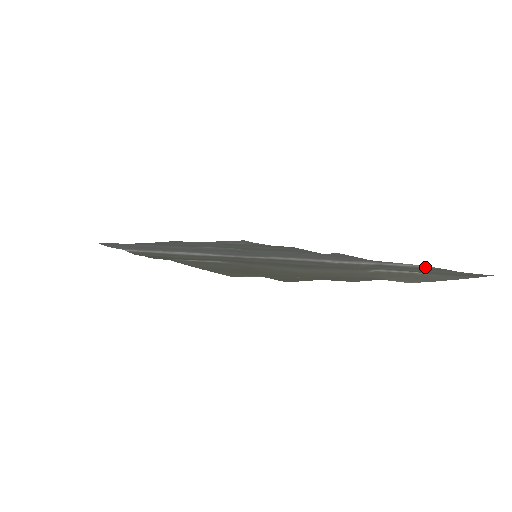
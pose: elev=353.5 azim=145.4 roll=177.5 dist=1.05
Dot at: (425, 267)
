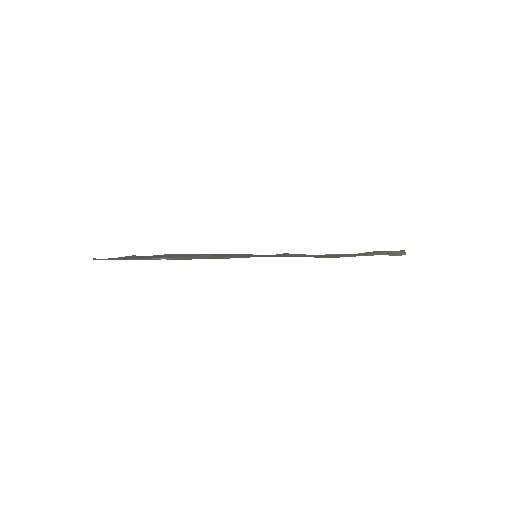
Dot at: occluded
